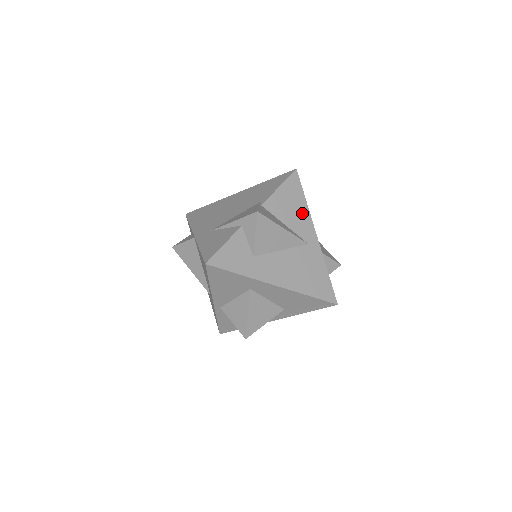
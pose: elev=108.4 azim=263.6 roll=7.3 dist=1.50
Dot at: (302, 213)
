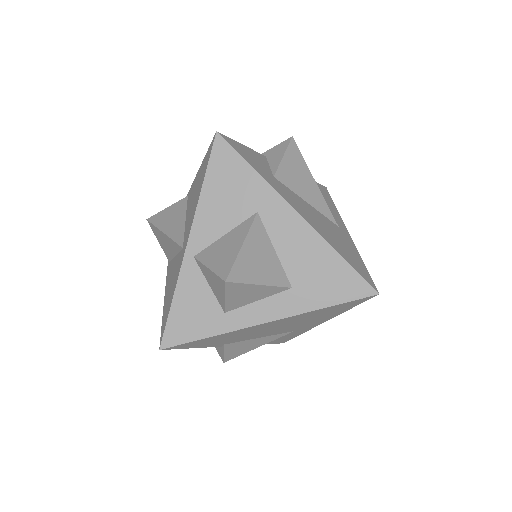
Dot at: (331, 208)
